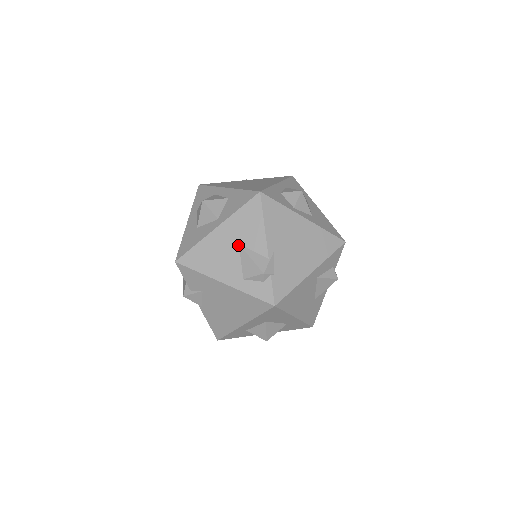
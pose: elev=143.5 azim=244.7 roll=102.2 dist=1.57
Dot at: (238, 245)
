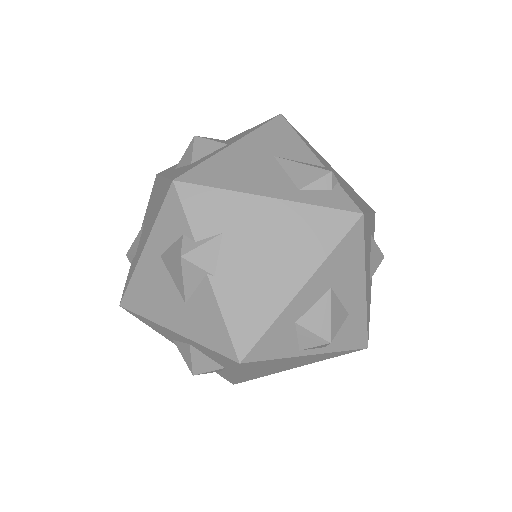
Dot at: (274, 157)
